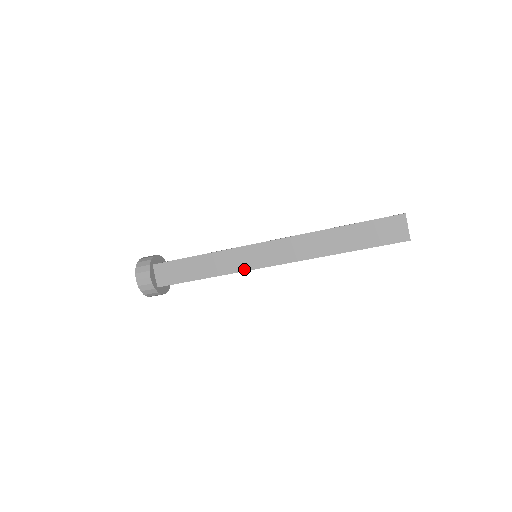
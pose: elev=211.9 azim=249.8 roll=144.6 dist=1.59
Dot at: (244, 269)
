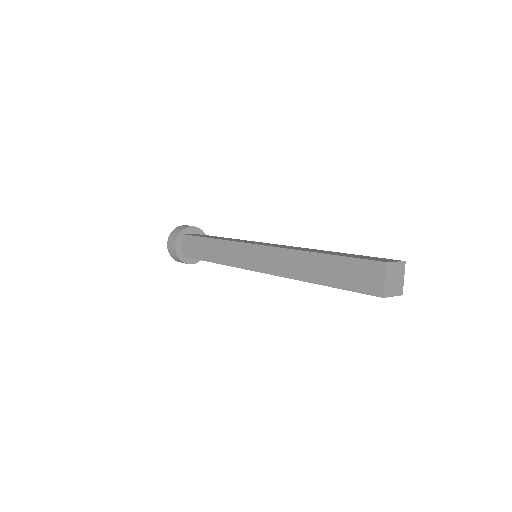
Dot at: occluded
